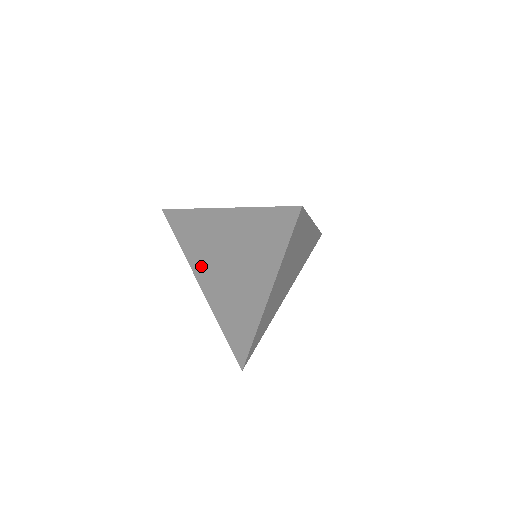
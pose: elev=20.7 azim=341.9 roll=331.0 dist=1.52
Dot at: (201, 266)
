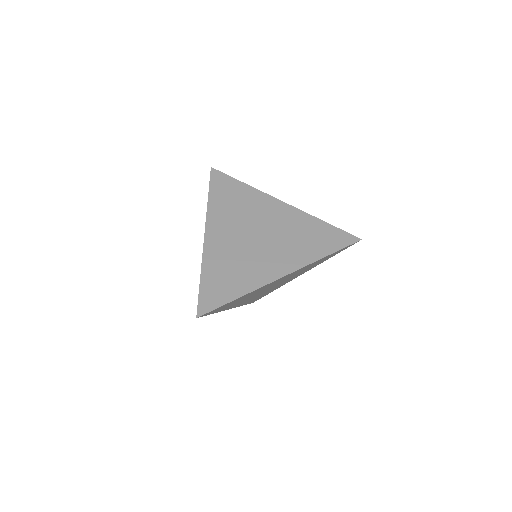
Dot at: (222, 221)
